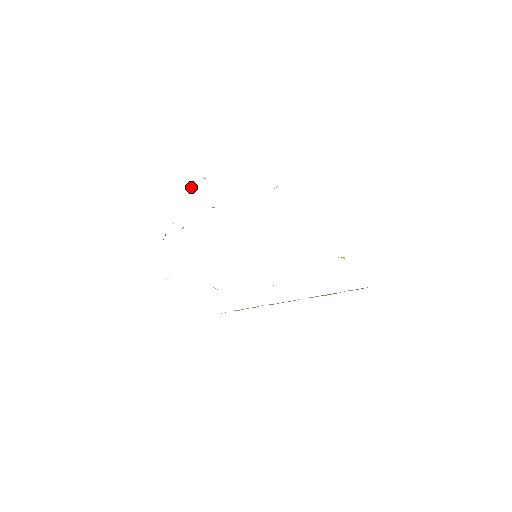
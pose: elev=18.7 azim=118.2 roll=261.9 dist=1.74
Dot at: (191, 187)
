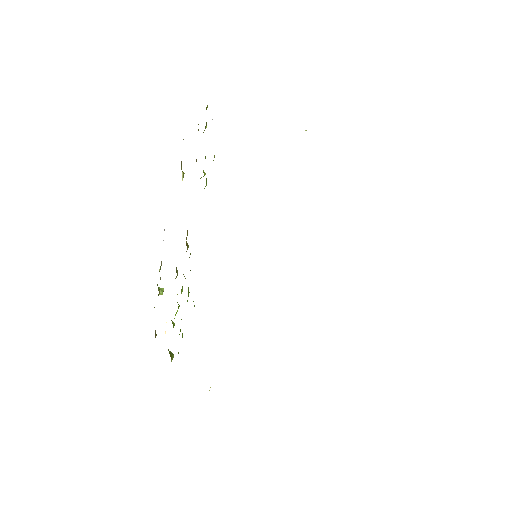
Dot at: occluded
